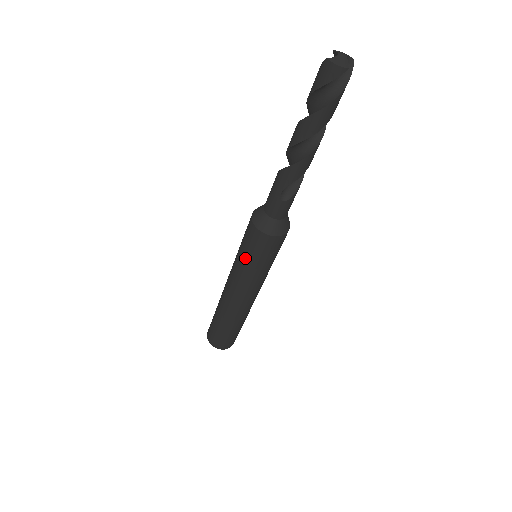
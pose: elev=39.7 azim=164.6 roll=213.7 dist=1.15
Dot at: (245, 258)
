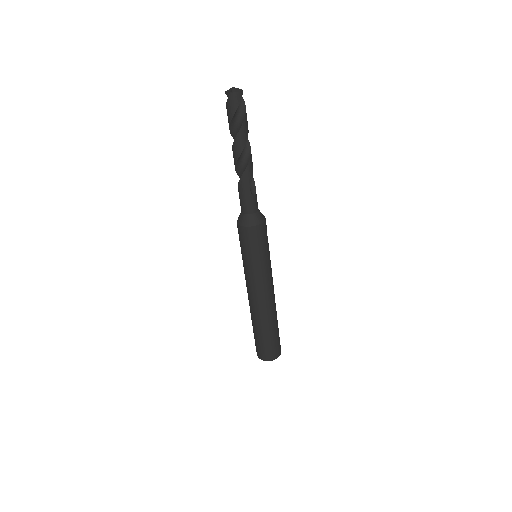
Dot at: (256, 257)
